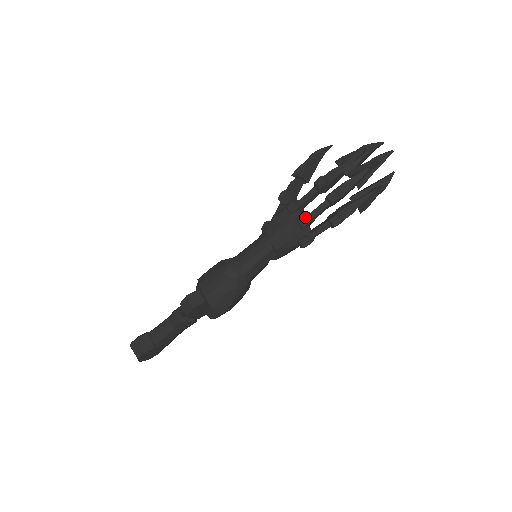
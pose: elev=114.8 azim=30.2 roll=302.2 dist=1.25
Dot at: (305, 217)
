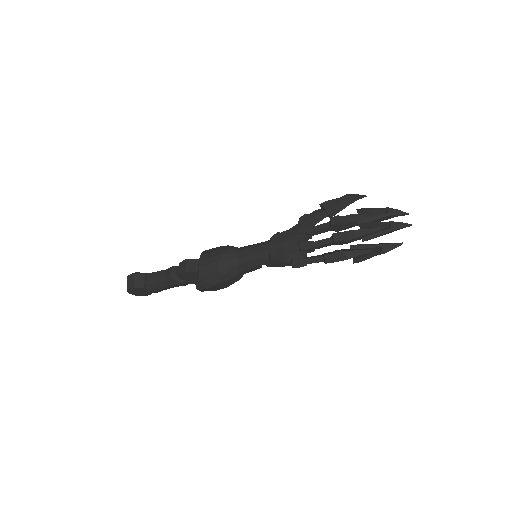
Dot at: (307, 243)
